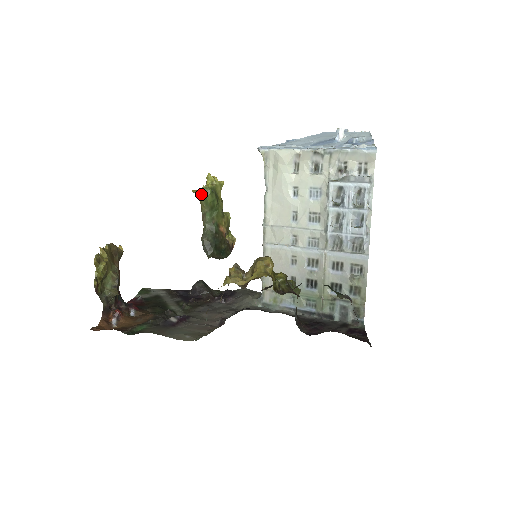
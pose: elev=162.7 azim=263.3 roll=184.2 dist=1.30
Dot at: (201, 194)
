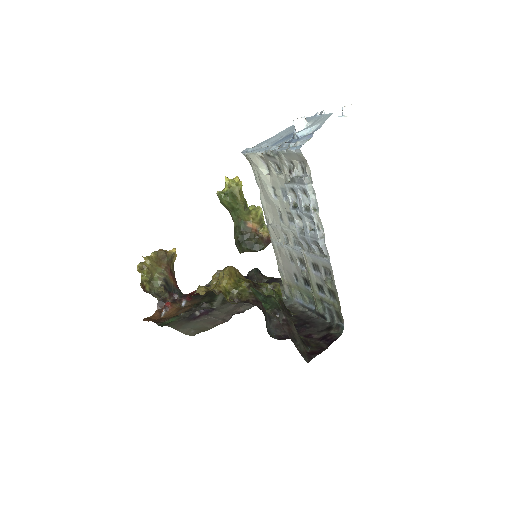
Dot at: (219, 199)
